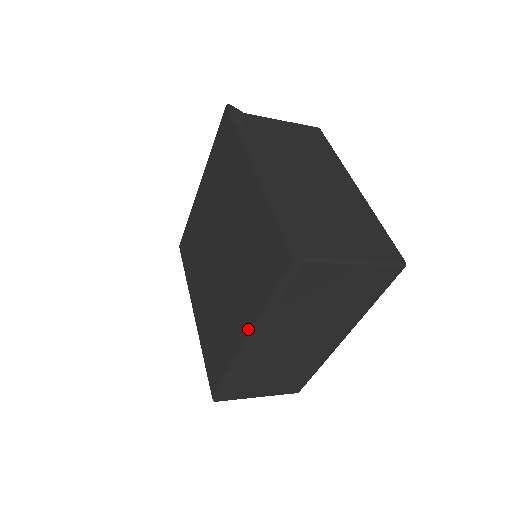
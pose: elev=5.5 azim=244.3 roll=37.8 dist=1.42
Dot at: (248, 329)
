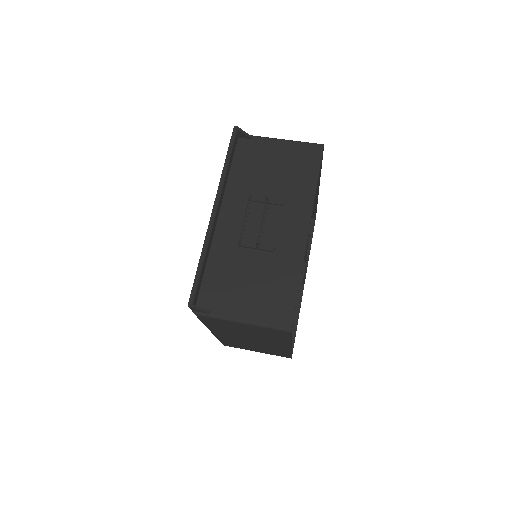
Dot at: occluded
